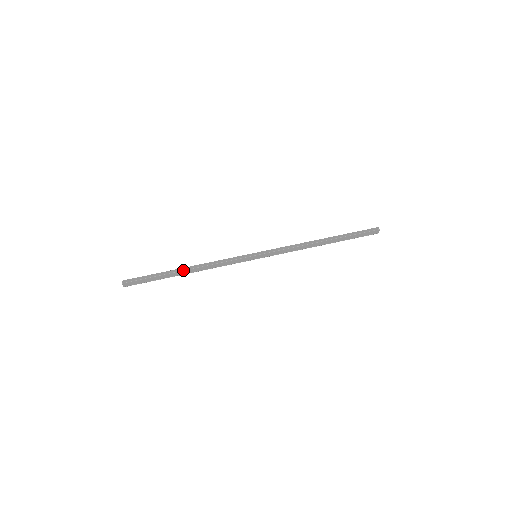
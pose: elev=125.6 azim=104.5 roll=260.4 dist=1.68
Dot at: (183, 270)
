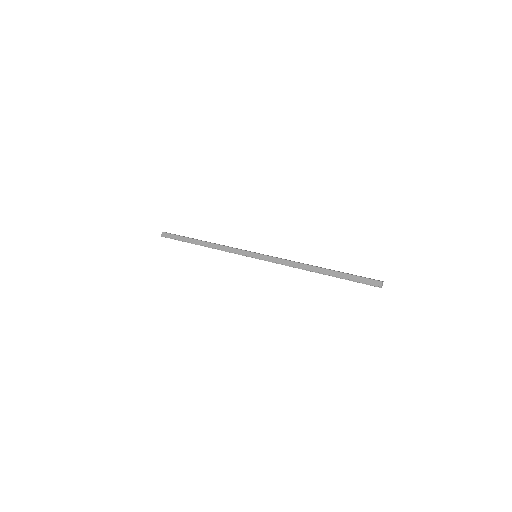
Dot at: (201, 240)
